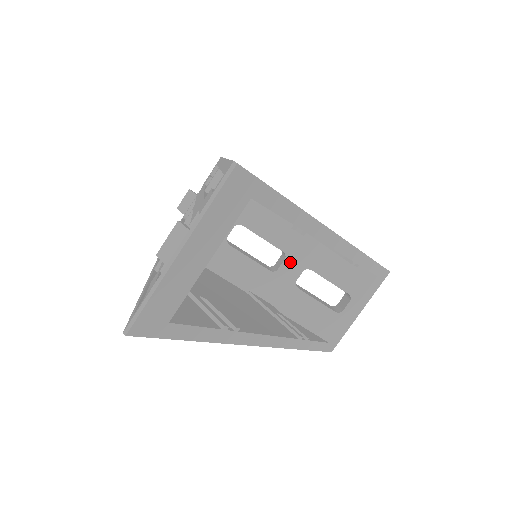
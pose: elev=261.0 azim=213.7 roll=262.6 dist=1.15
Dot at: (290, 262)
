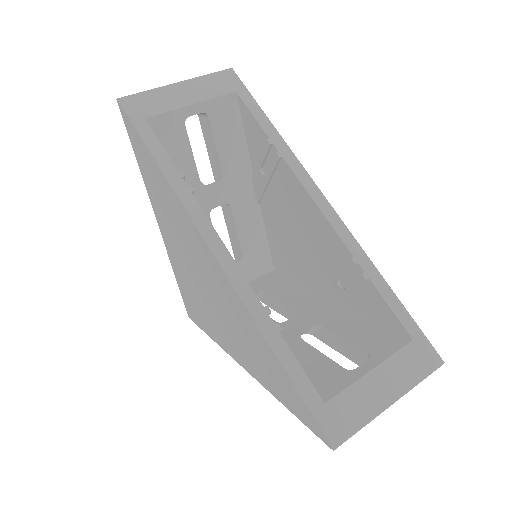
Dot at: (301, 317)
